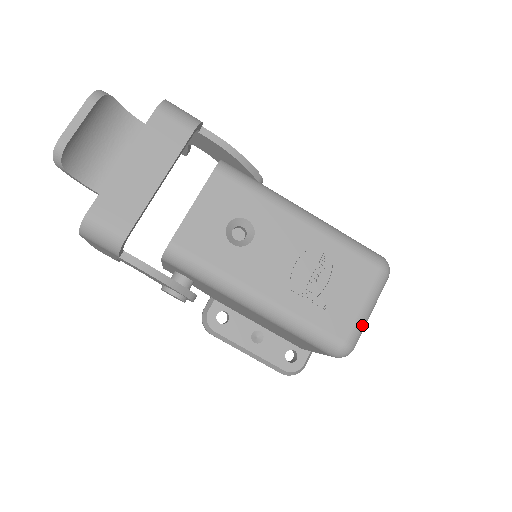
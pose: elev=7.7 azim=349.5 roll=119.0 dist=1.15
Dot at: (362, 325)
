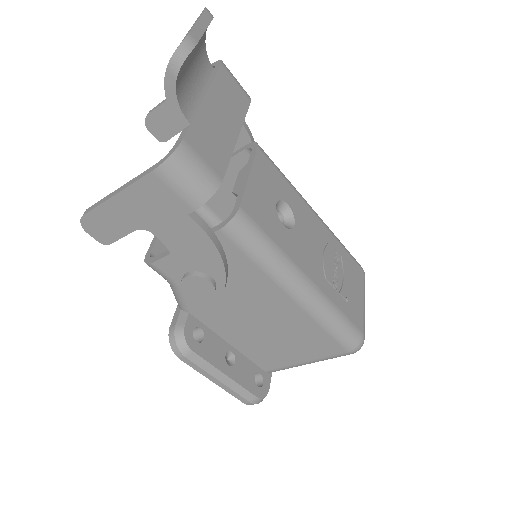
Dot at: (364, 320)
